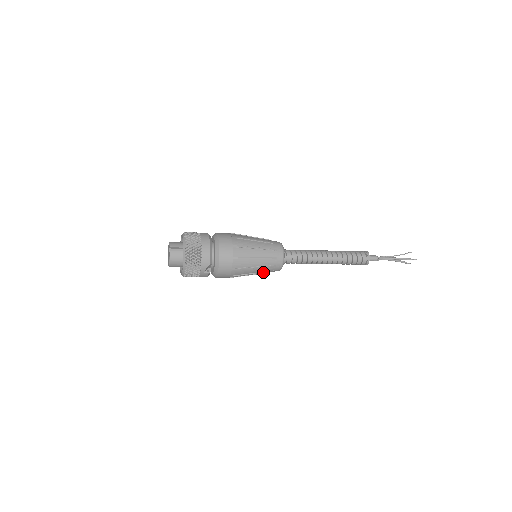
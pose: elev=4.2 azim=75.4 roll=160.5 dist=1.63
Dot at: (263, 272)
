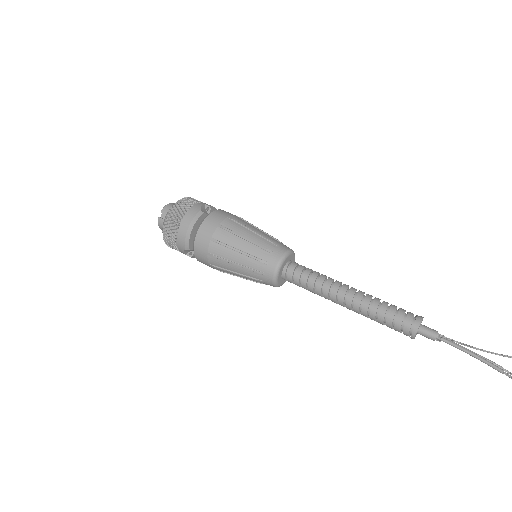
Dot at: (253, 281)
